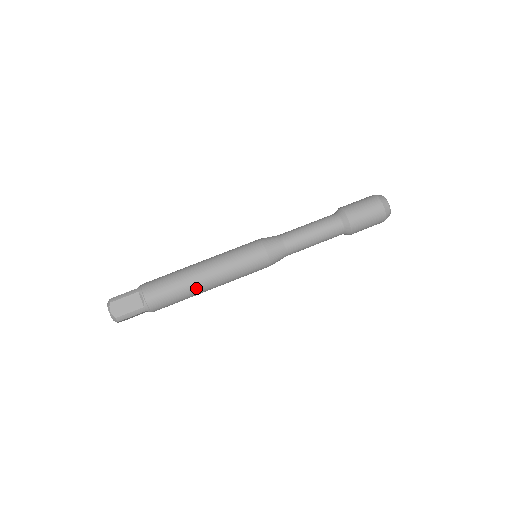
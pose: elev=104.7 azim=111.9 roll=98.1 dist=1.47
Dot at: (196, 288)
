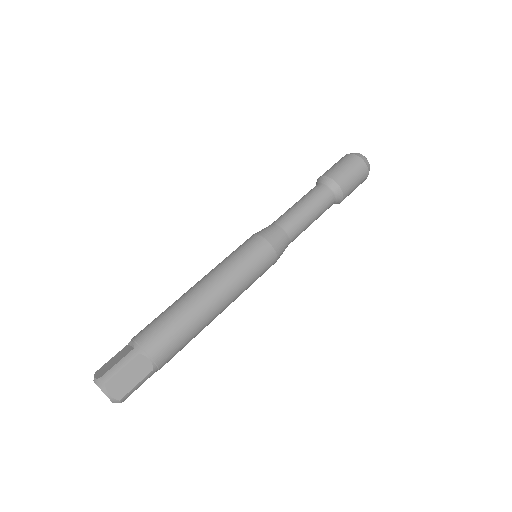
Dot at: (192, 299)
